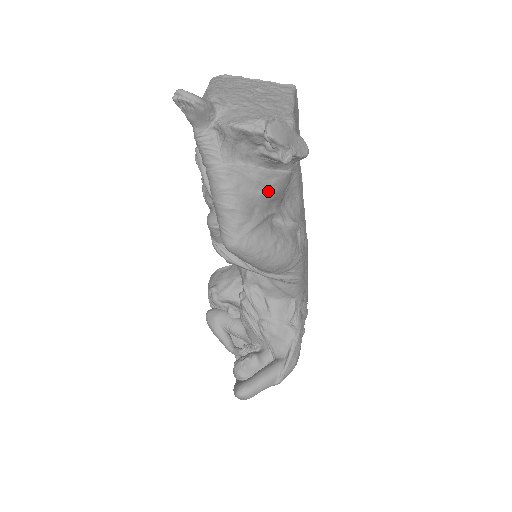
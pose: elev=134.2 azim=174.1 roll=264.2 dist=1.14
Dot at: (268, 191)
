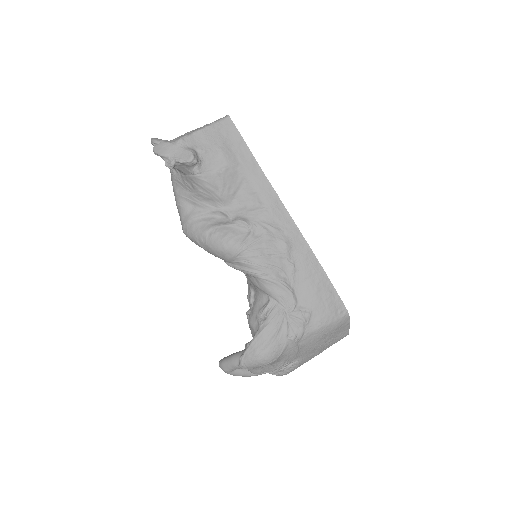
Dot at: (195, 192)
